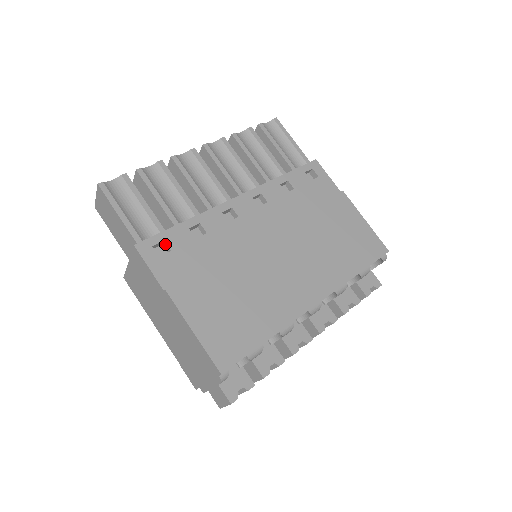
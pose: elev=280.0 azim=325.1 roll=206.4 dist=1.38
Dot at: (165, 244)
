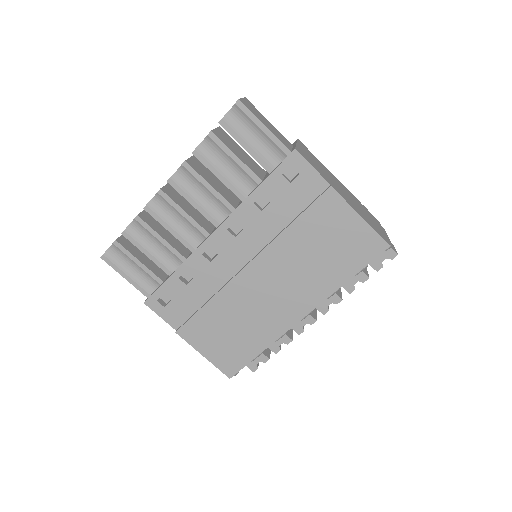
Dot at: (166, 294)
